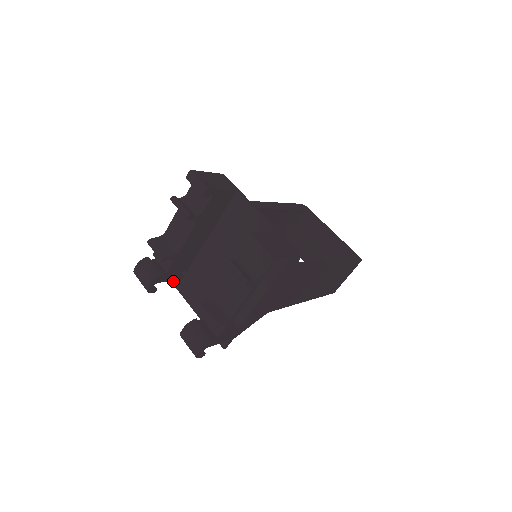
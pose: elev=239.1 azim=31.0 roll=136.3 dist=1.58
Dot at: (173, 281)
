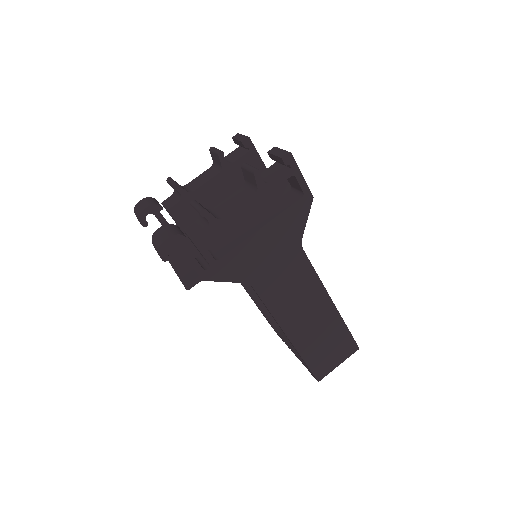
Dot at: occluded
